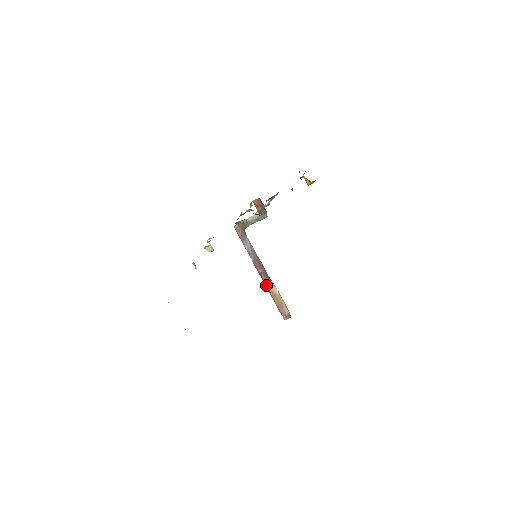
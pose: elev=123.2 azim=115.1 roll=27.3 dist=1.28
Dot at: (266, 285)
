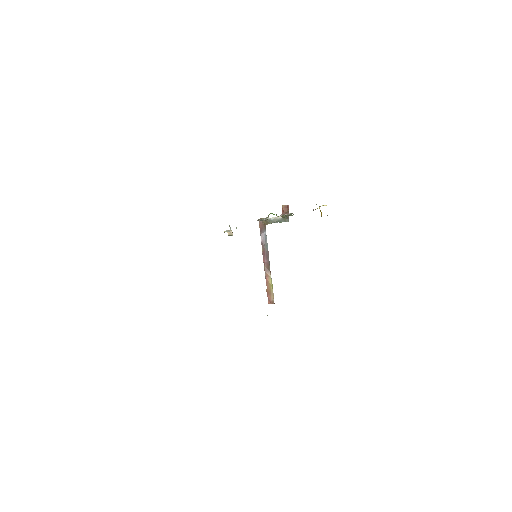
Dot at: (265, 273)
